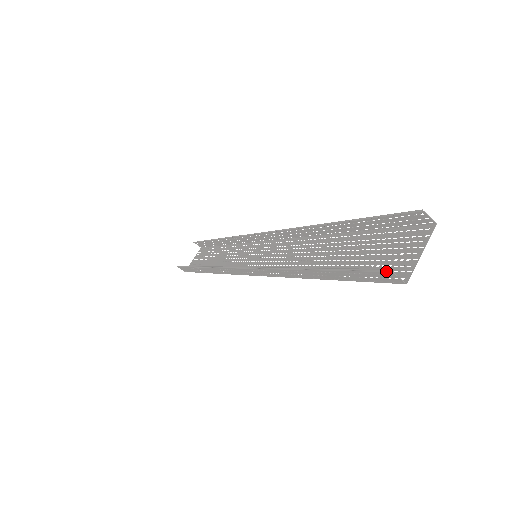
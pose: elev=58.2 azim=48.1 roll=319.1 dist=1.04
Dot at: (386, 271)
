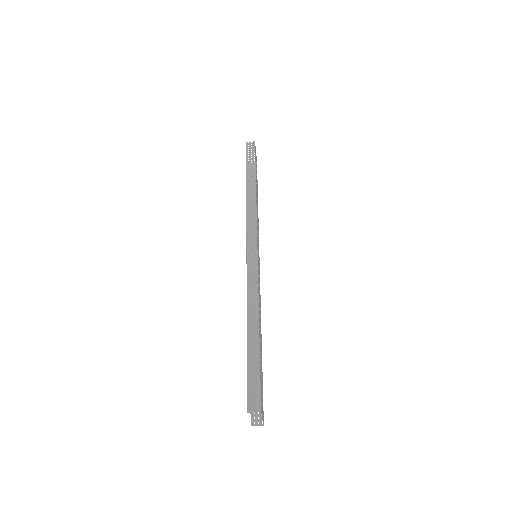
Dot at: (251, 421)
